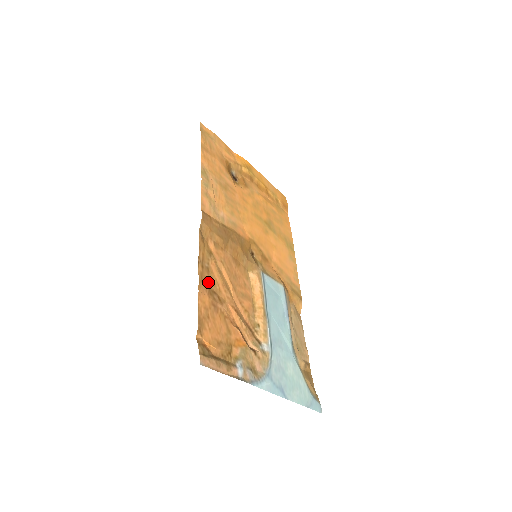
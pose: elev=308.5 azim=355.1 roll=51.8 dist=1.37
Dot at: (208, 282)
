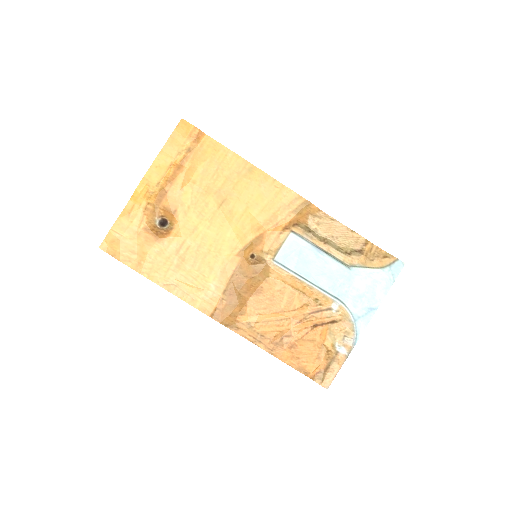
Dot at: (273, 342)
